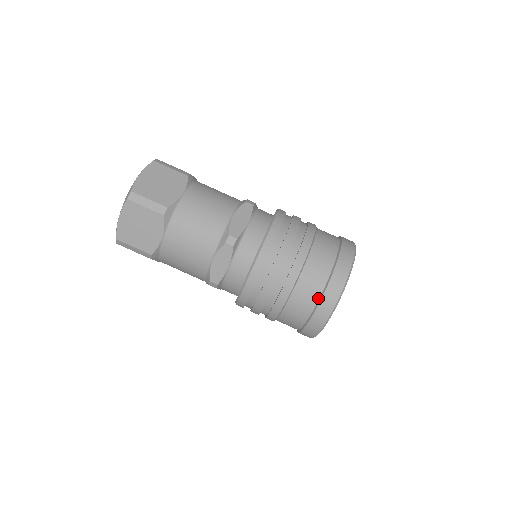
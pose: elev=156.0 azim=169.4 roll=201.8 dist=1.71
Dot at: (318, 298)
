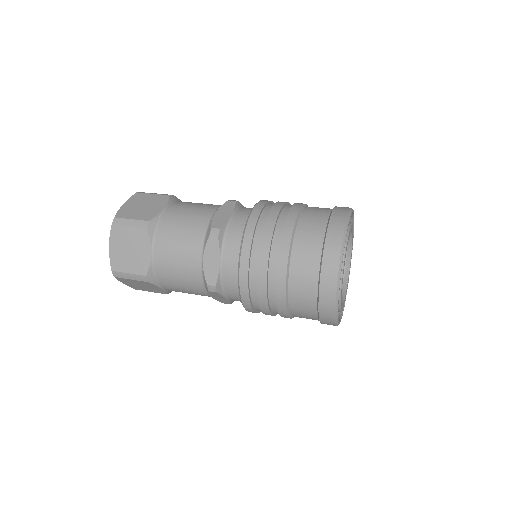
Dot at: (319, 263)
